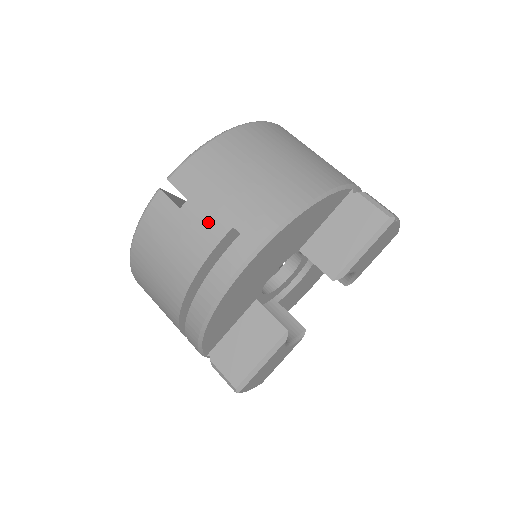
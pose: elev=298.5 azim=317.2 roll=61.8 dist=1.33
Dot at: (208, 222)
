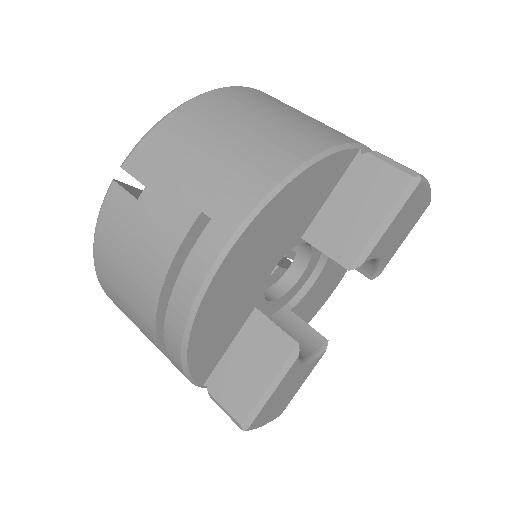
Dot at: (171, 210)
